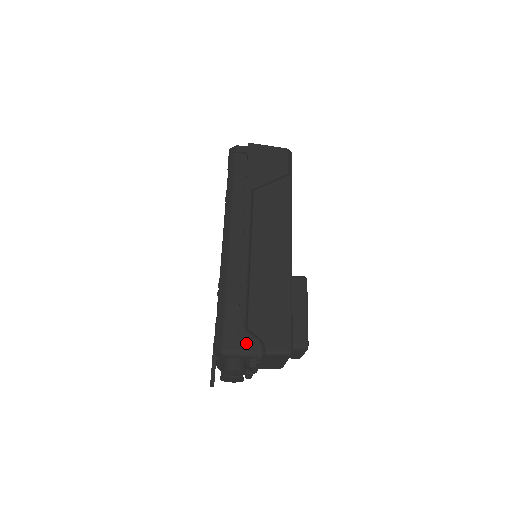
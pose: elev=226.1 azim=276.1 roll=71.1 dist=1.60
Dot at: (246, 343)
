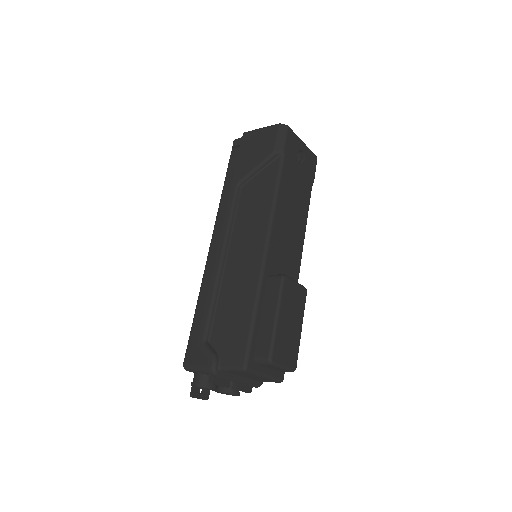
Dot at: (201, 358)
